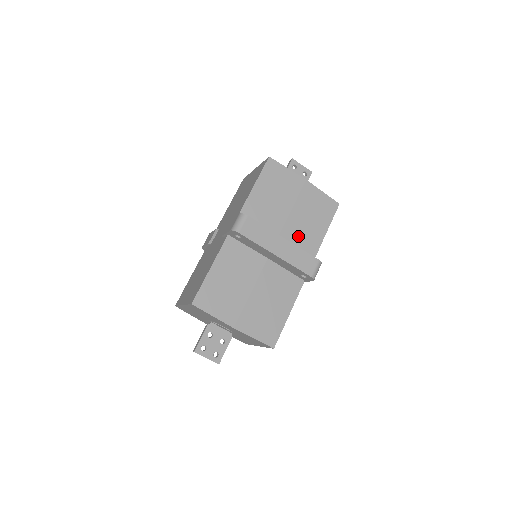
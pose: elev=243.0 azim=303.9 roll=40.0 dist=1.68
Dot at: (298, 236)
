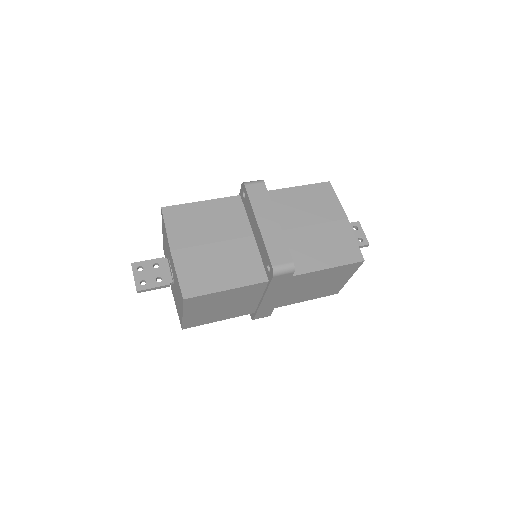
Dot at: (298, 246)
